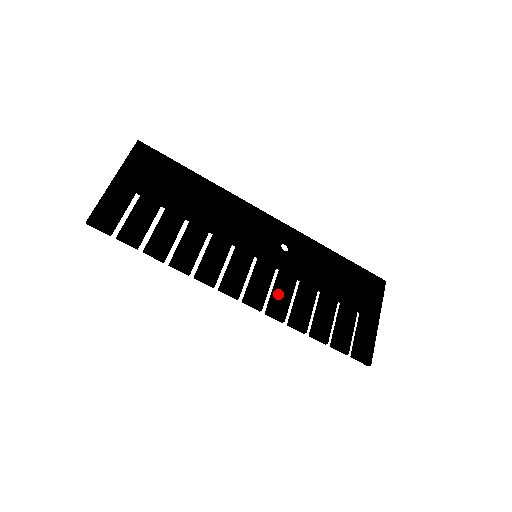
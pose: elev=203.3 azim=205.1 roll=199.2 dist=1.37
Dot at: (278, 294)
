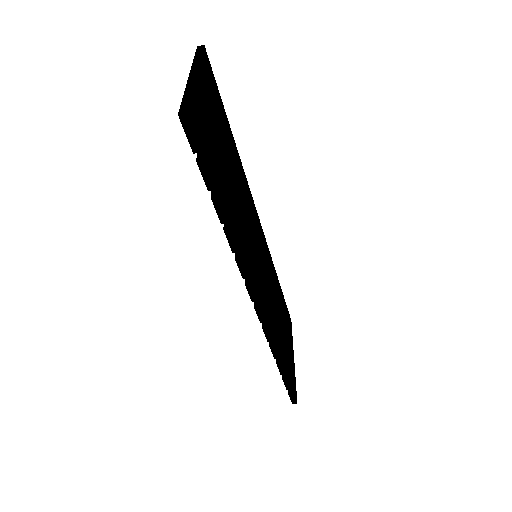
Dot at: (269, 307)
